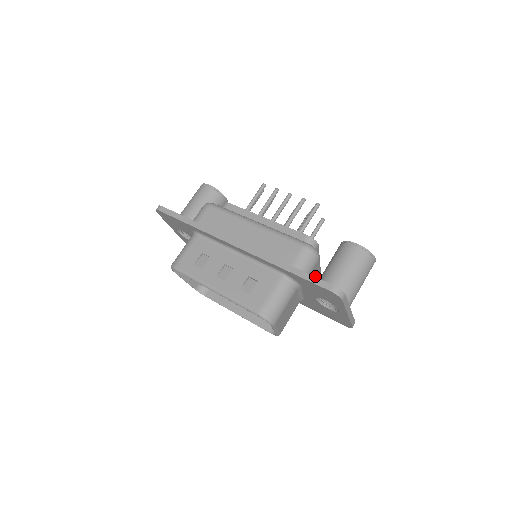
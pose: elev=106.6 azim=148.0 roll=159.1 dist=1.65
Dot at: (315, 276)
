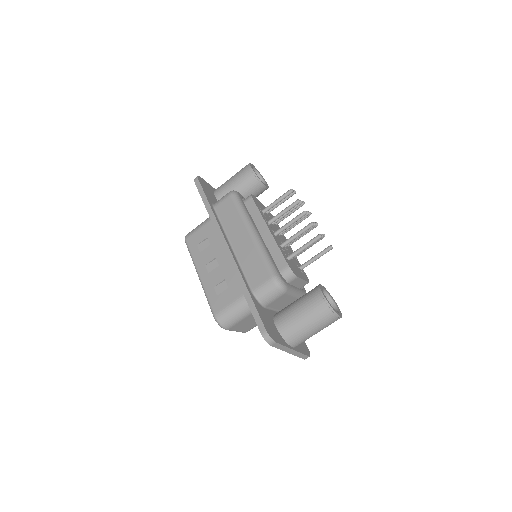
Dot at: (287, 302)
